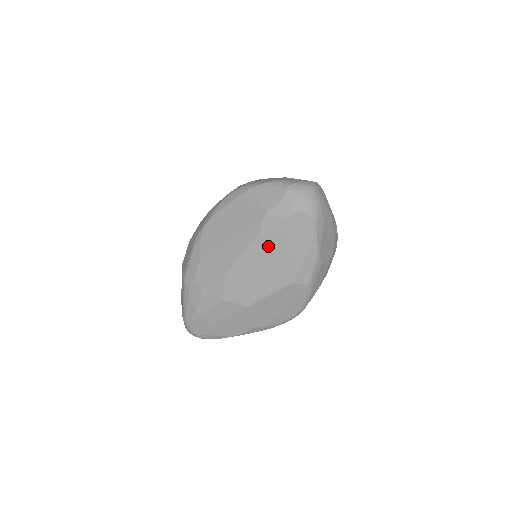
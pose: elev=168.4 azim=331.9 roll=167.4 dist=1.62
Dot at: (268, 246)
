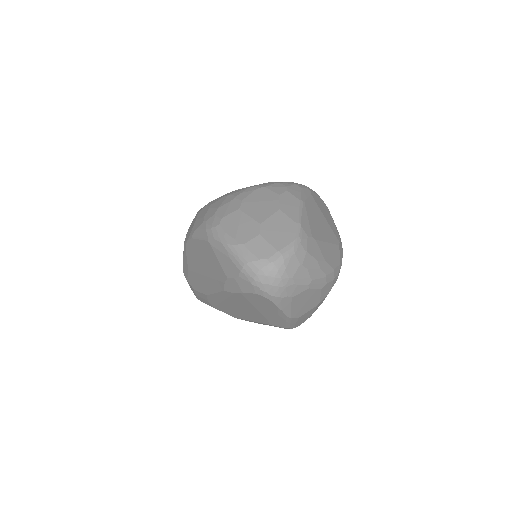
Dot at: (235, 300)
